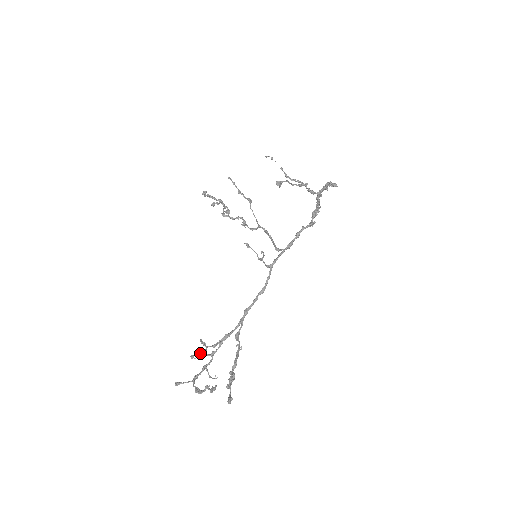
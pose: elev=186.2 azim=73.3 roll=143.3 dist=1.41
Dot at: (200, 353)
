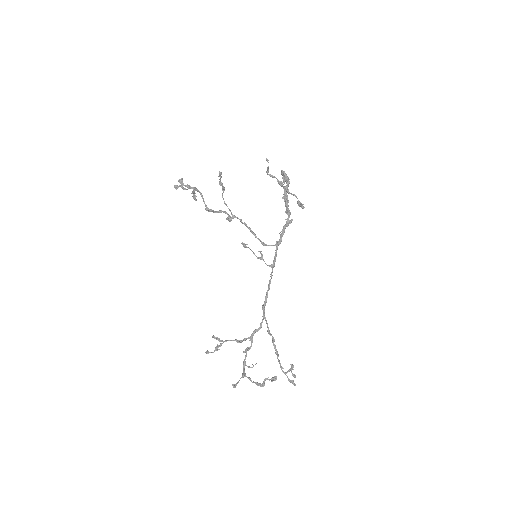
Dot at: occluded
